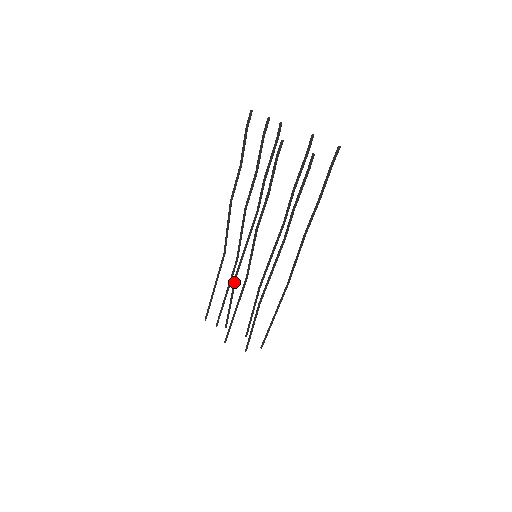
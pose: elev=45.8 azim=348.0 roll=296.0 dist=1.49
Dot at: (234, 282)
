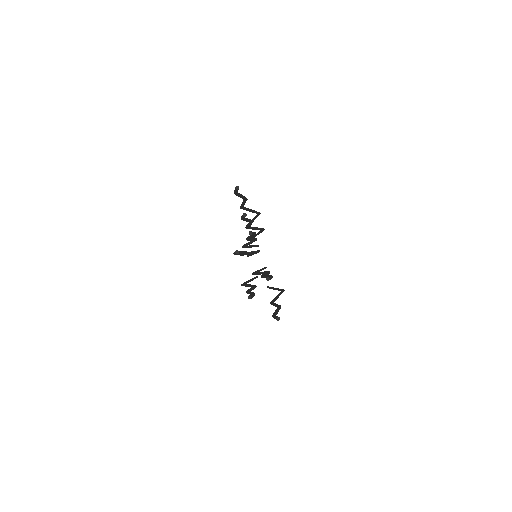
Dot at: occluded
